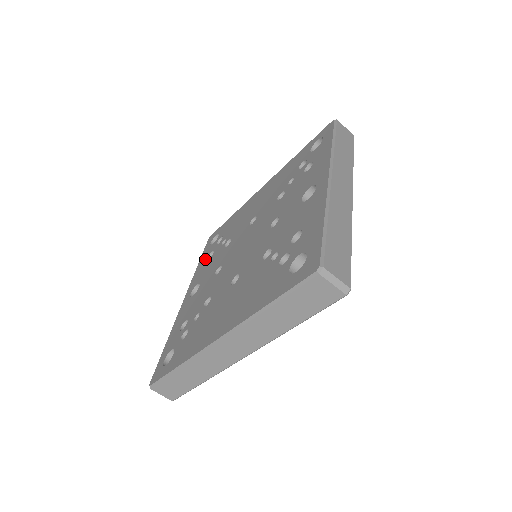
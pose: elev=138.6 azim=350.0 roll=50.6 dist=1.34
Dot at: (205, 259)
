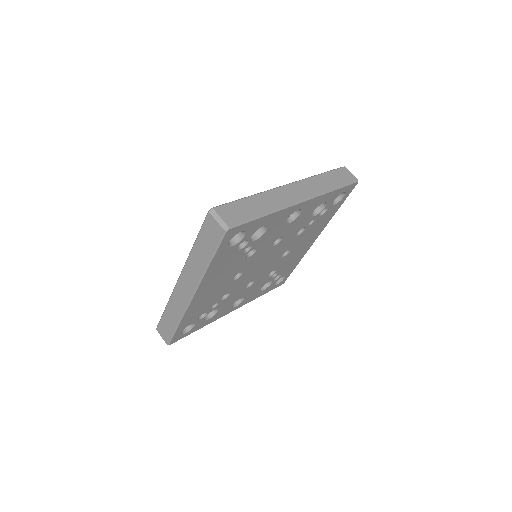
Dot at: occluded
